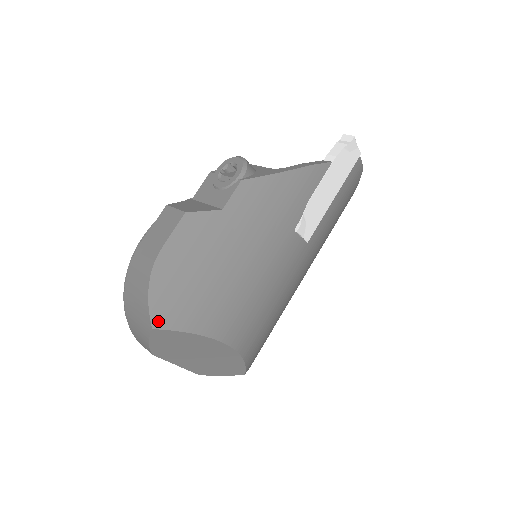
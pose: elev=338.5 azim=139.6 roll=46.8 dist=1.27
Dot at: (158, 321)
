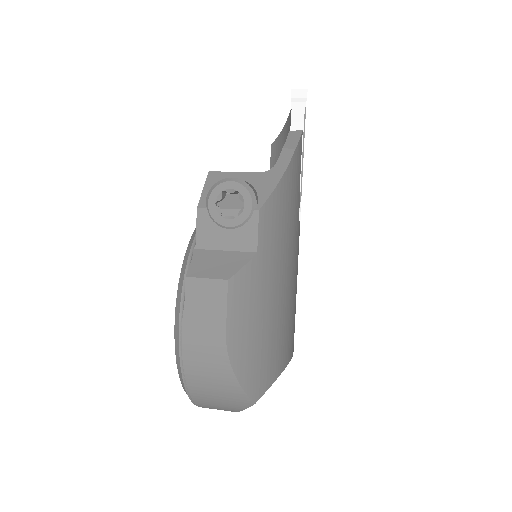
Dot at: (256, 394)
